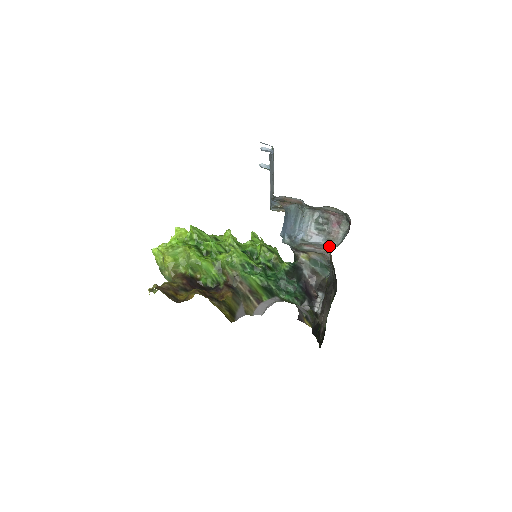
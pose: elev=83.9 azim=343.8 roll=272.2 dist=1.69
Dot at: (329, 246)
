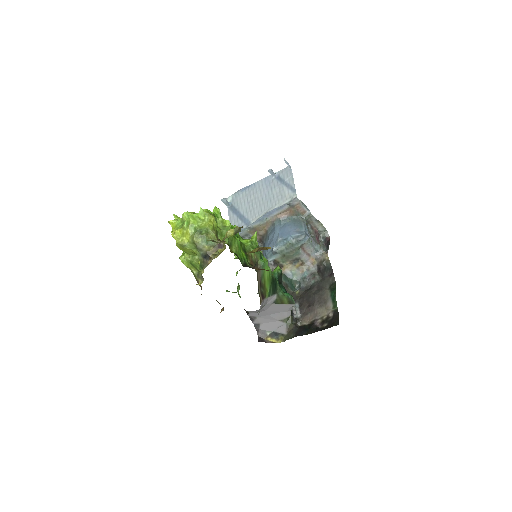
Dot at: (320, 251)
